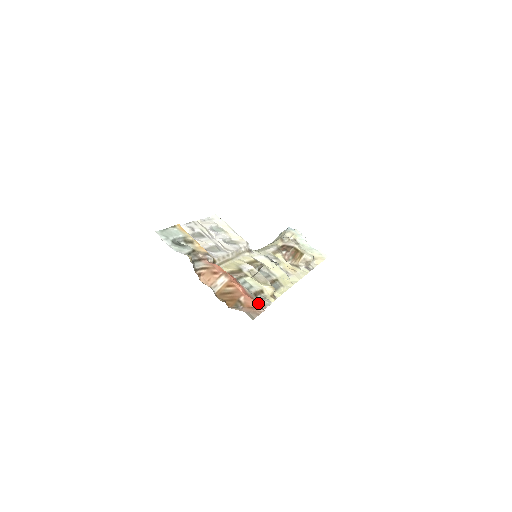
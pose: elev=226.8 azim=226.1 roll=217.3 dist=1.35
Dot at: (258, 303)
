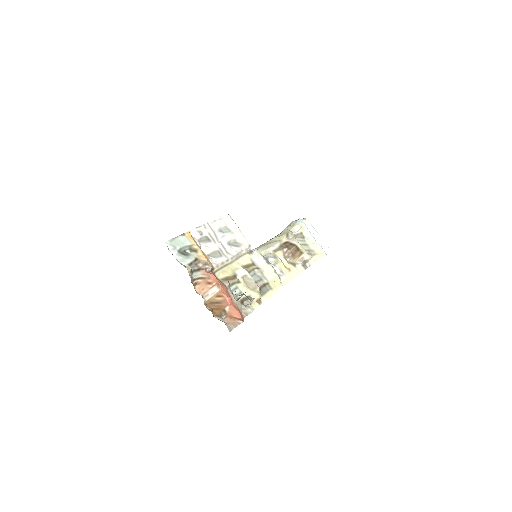
Dot at: (241, 311)
